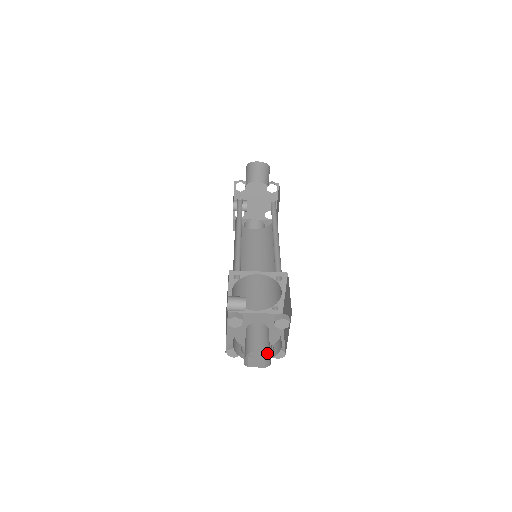
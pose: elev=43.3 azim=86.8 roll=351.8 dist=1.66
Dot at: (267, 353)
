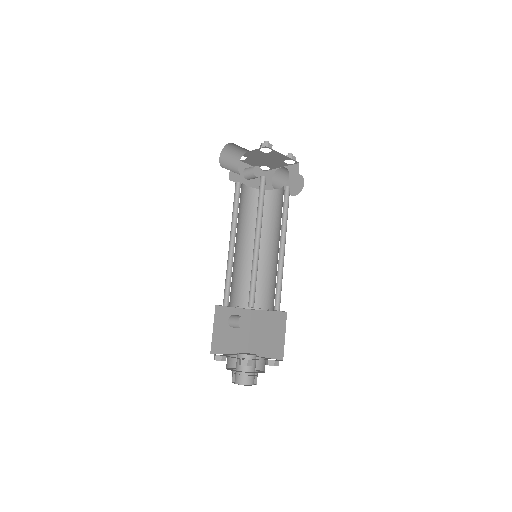
Dot at: (244, 384)
